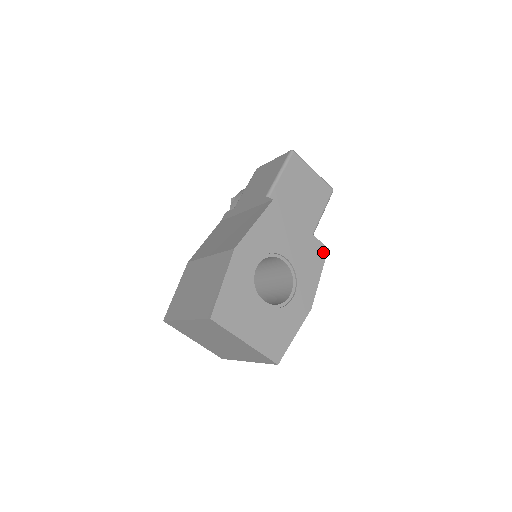
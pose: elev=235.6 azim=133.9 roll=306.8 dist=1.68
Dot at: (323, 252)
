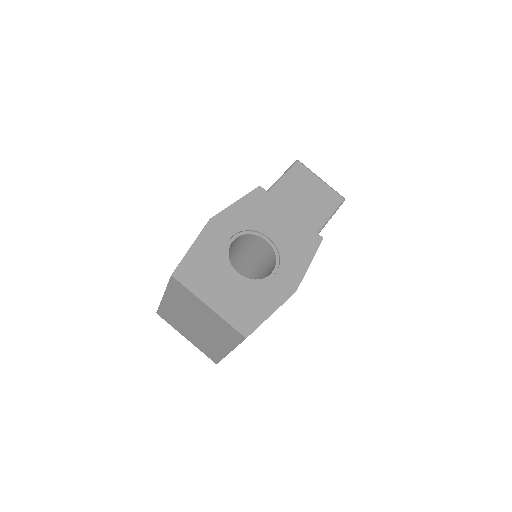
Dot at: (316, 240)
